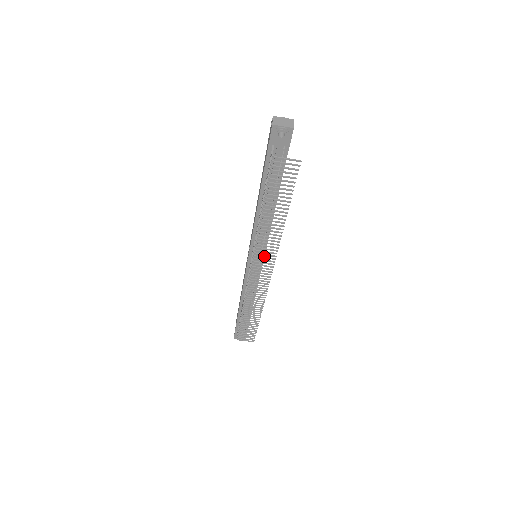
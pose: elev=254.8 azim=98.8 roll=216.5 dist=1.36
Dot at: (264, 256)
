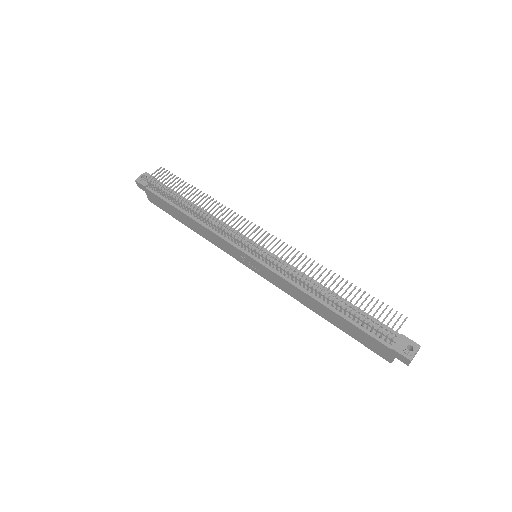
Dot at: occluded
